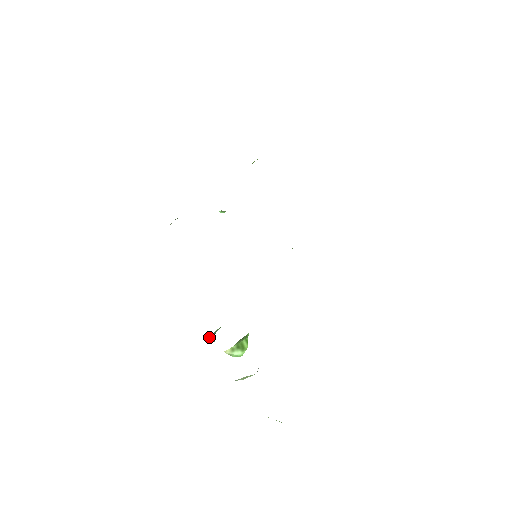
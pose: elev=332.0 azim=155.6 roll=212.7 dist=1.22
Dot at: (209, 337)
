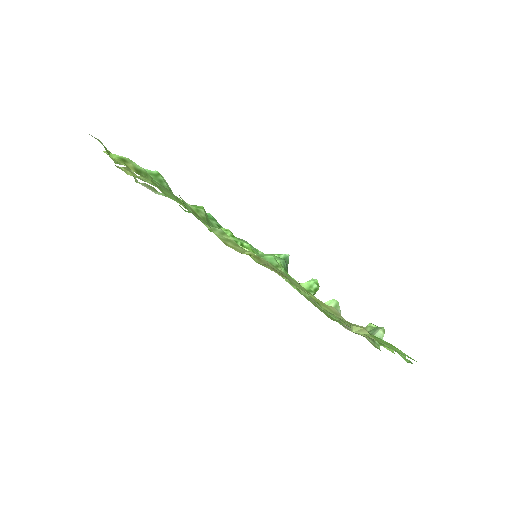
Dot at: occluded
